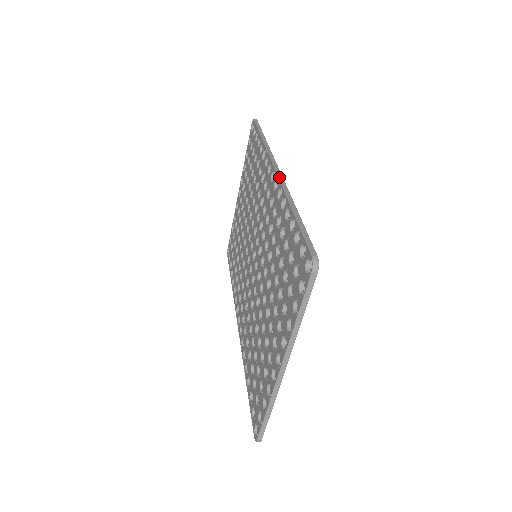
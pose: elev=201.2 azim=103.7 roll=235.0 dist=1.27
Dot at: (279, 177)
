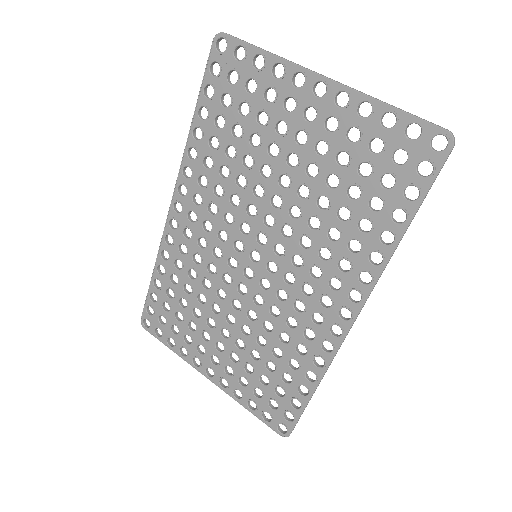
Dot at: occluded
